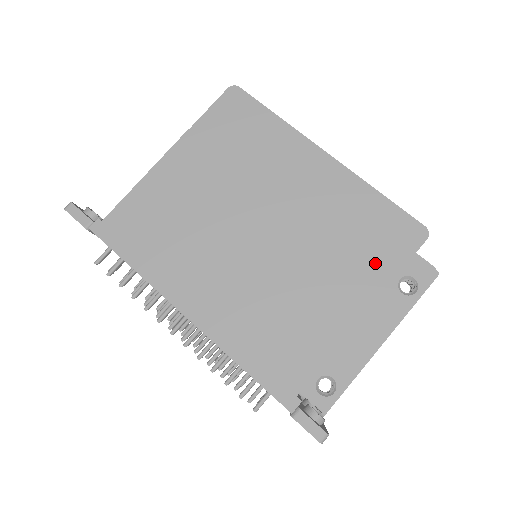
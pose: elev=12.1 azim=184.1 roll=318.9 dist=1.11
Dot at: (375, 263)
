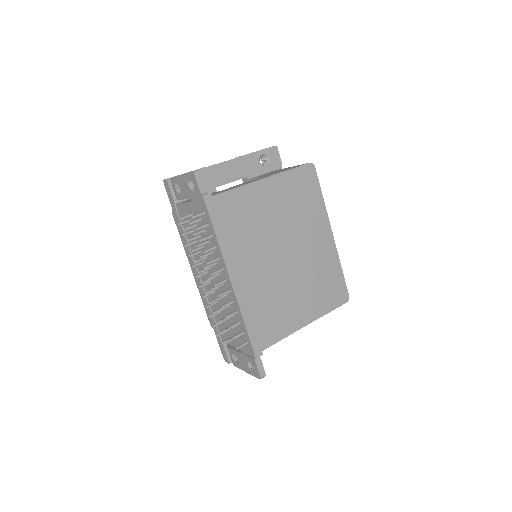
Dot at: (323, 302)
